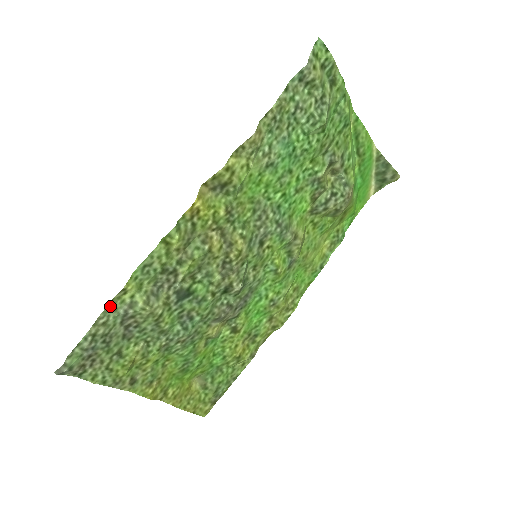
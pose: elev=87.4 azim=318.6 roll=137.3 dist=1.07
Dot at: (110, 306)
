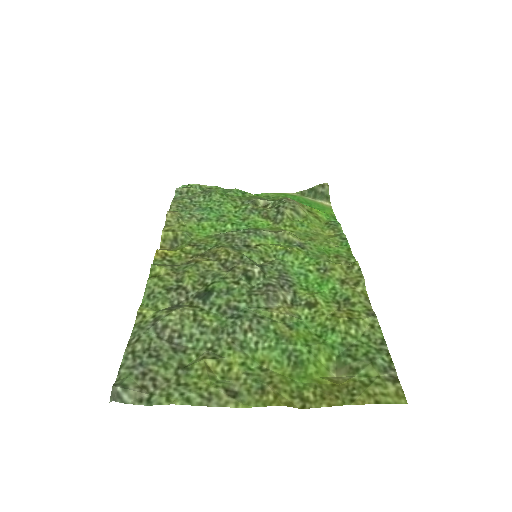
Dot at: (136, 329)
